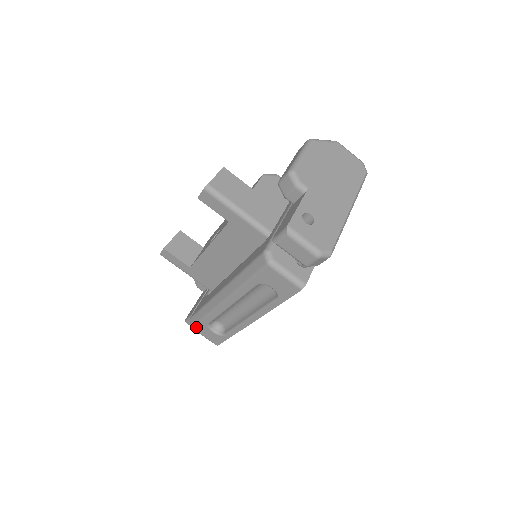
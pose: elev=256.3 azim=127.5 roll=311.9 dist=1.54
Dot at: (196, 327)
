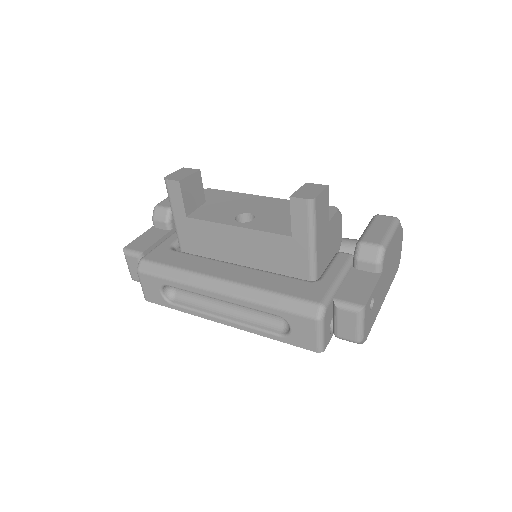
Dot at: (145, 275)
